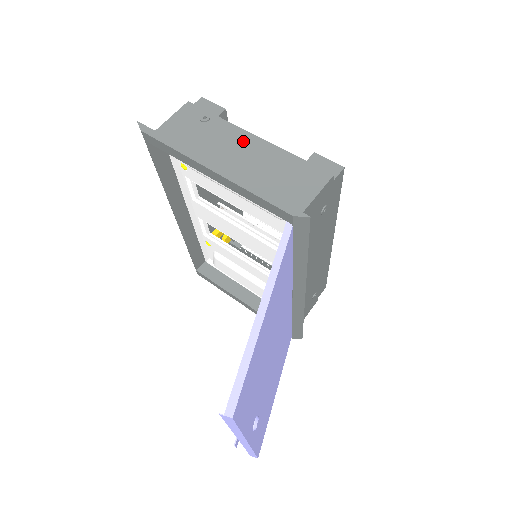
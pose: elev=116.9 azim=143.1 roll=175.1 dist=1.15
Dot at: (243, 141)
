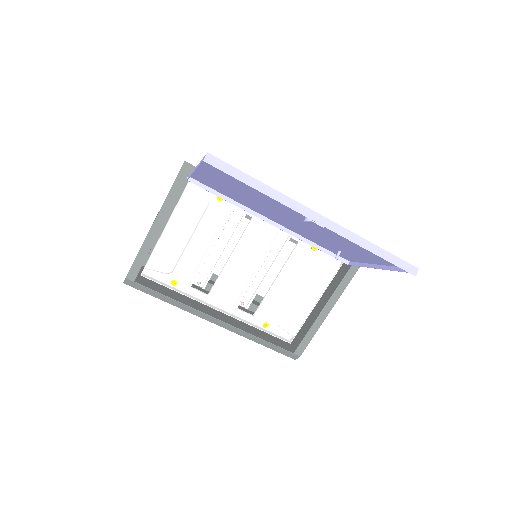
Dot at: occluded
